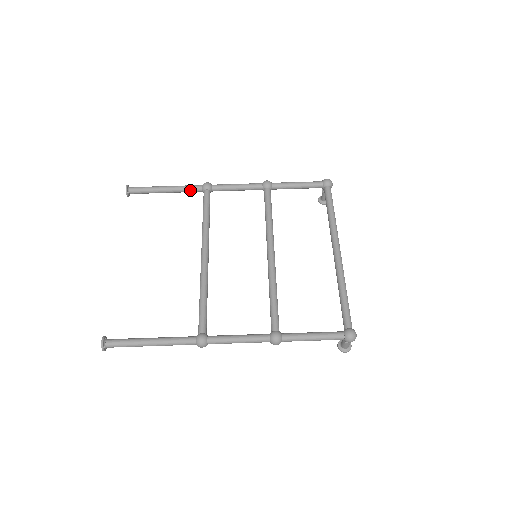
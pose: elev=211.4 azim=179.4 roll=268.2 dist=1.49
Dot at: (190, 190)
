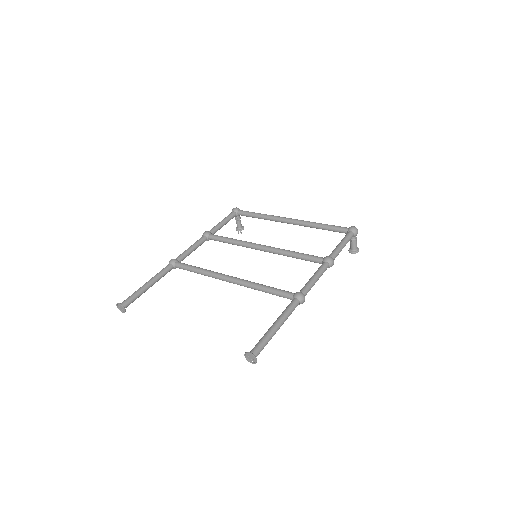
Dot at: (165, 272)
